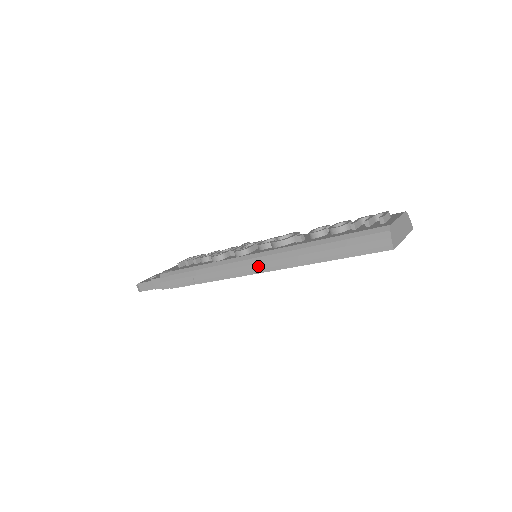
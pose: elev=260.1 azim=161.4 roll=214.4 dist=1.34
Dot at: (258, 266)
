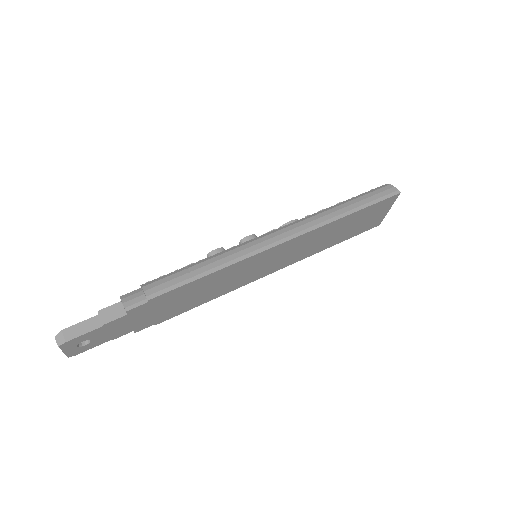
Dot at: (281, 236)
